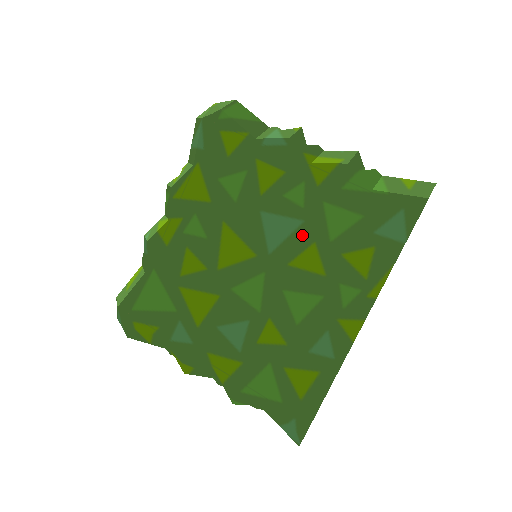
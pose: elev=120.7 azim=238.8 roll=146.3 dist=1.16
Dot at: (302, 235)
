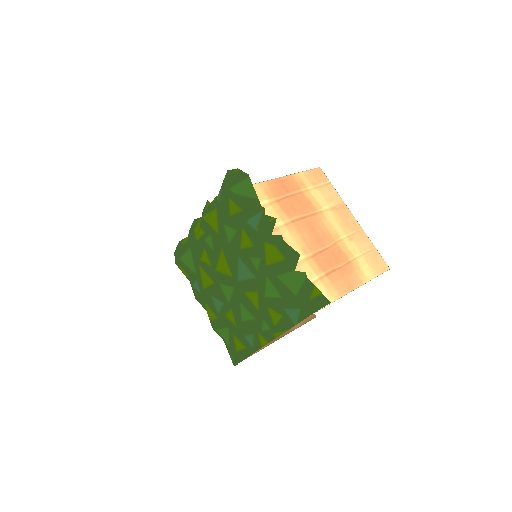
Dot at: (253, 284)
